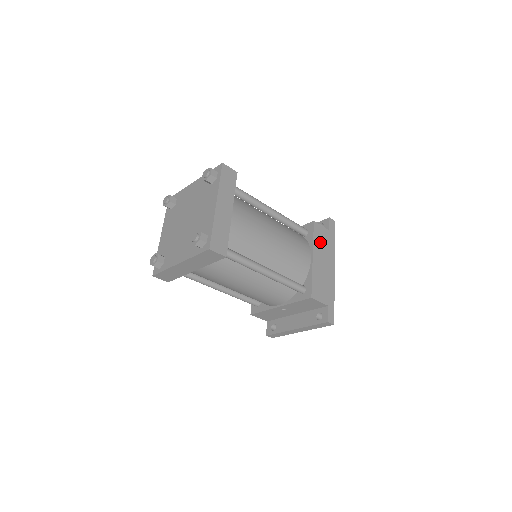
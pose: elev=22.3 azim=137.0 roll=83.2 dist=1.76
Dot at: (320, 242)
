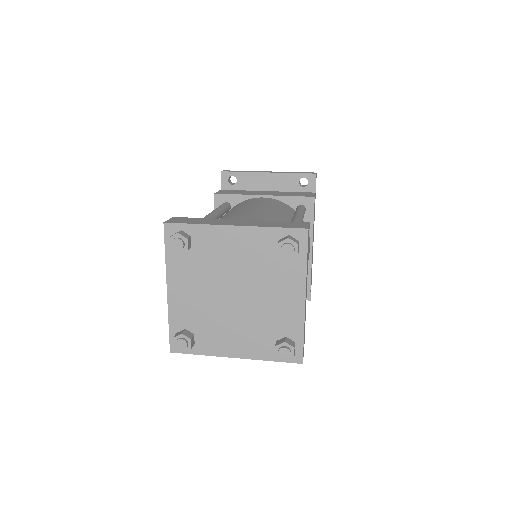
Dot at: occluded
